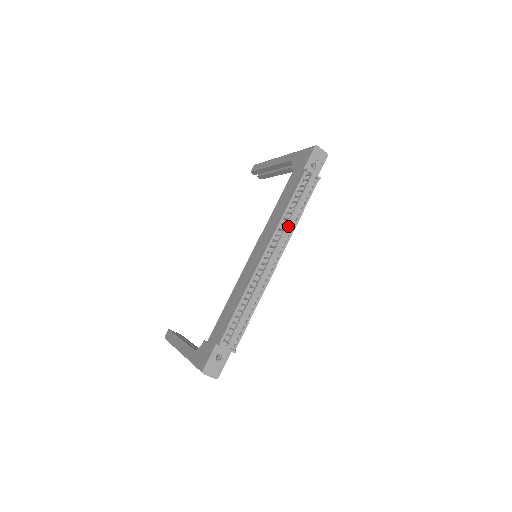
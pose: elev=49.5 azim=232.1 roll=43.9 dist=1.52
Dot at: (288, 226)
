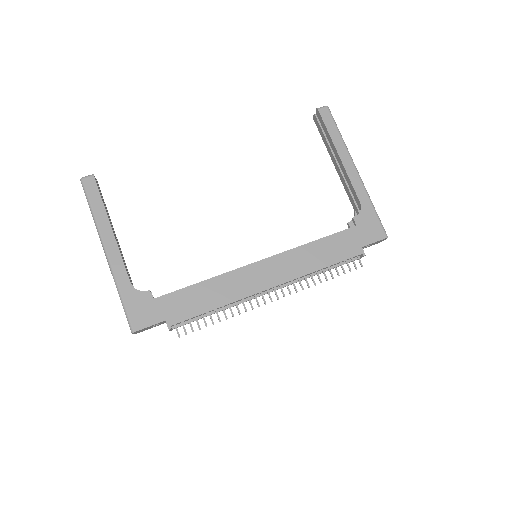
Dot at: occluded
